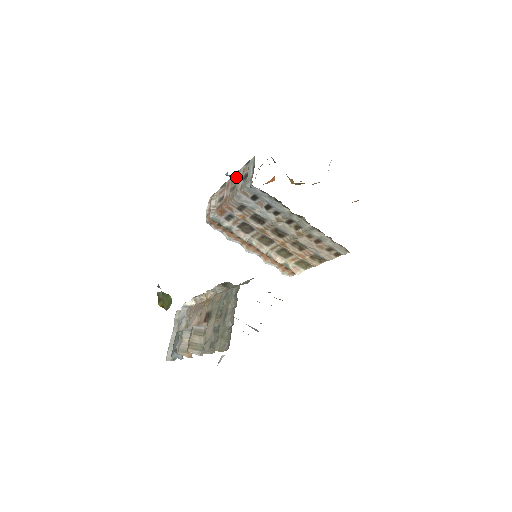
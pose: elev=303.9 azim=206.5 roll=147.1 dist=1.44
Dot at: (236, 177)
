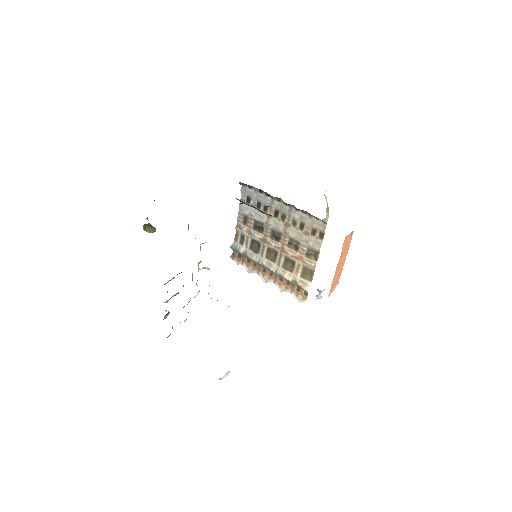
Dot at: occluded
